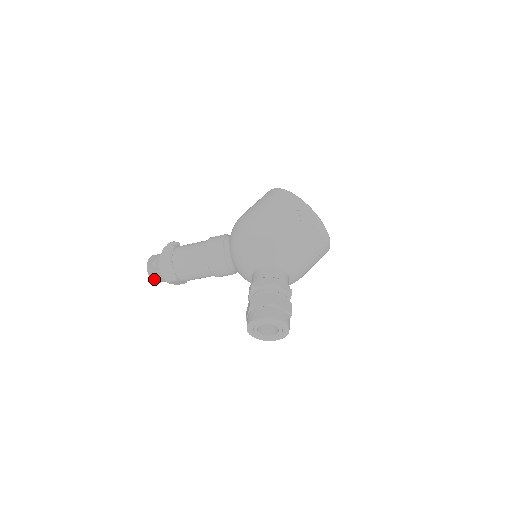
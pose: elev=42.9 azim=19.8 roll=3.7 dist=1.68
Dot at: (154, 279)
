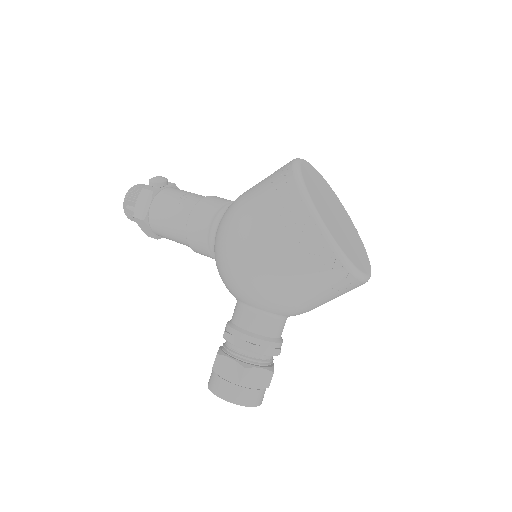
Dot at: (134, 221)
